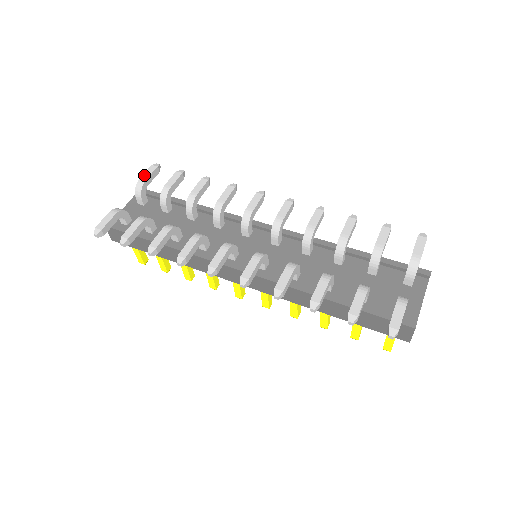
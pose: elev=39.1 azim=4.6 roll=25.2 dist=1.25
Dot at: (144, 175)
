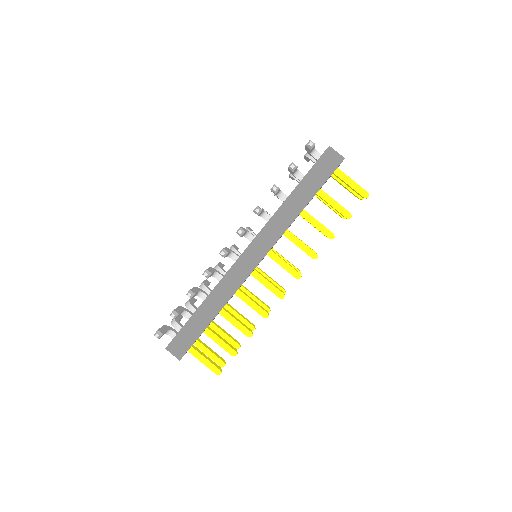
Dot at: occluded
